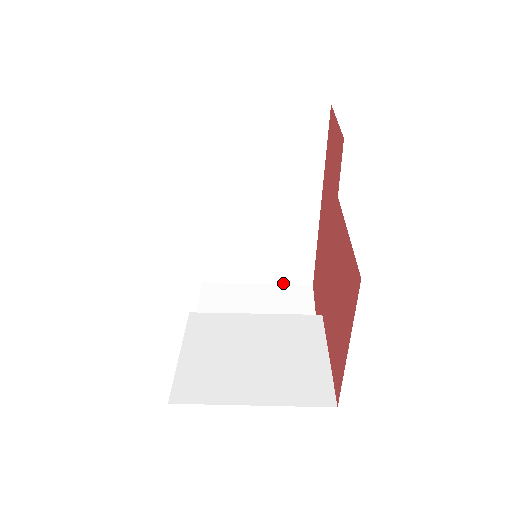
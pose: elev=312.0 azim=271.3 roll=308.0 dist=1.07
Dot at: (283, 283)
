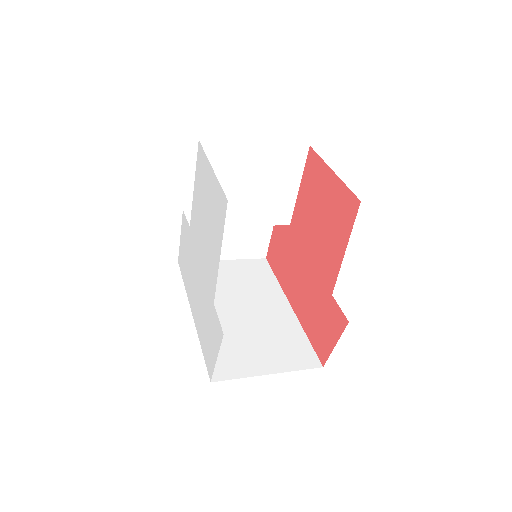
Dot at: (294, 370)
